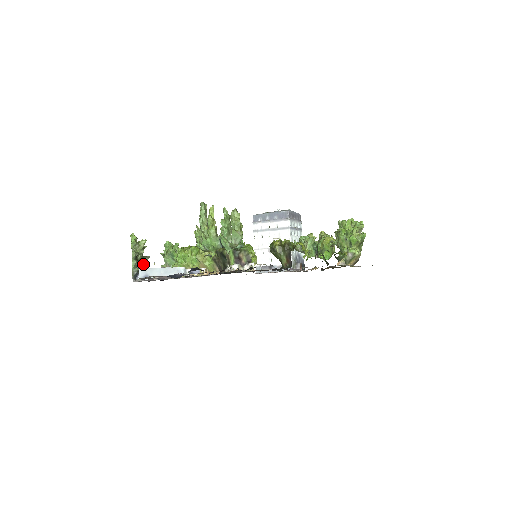
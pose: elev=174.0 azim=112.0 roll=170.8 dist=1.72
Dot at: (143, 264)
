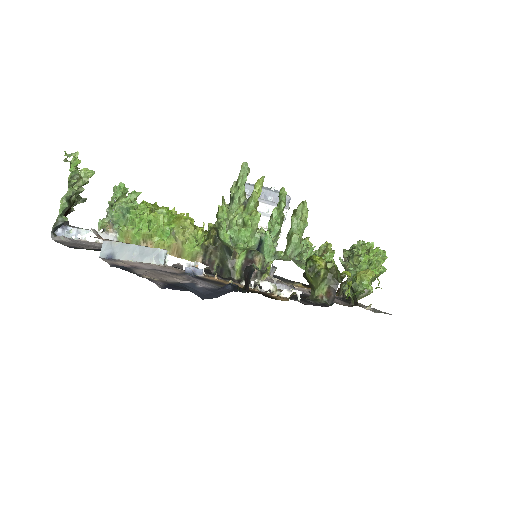
Dot at: (73, 210)
